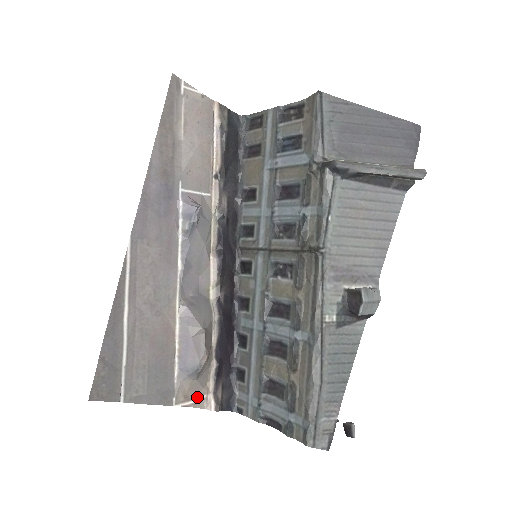
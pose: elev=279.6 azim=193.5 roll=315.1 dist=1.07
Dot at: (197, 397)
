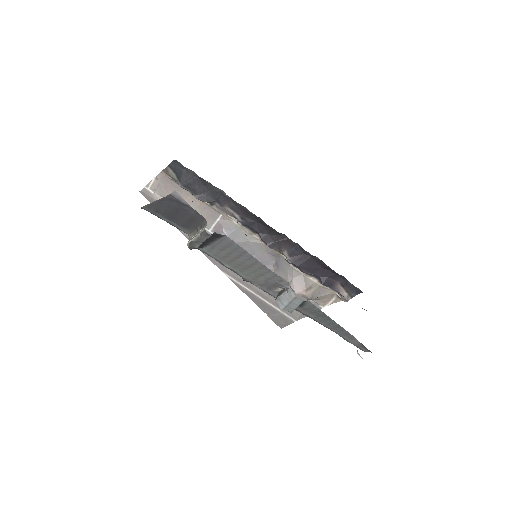
Dot at: (333, 297)
